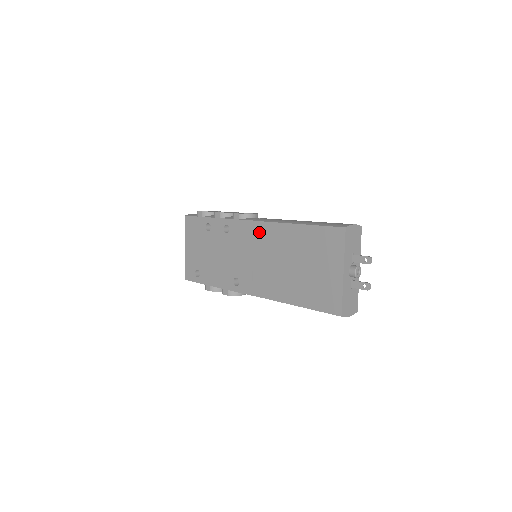
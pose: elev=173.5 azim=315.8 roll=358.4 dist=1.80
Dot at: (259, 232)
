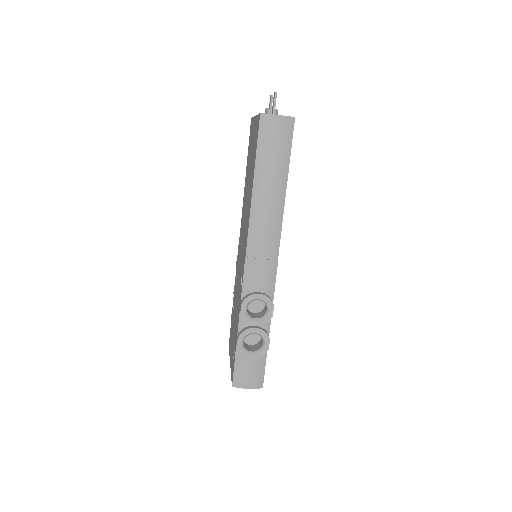
Dot at: (241, 231)
